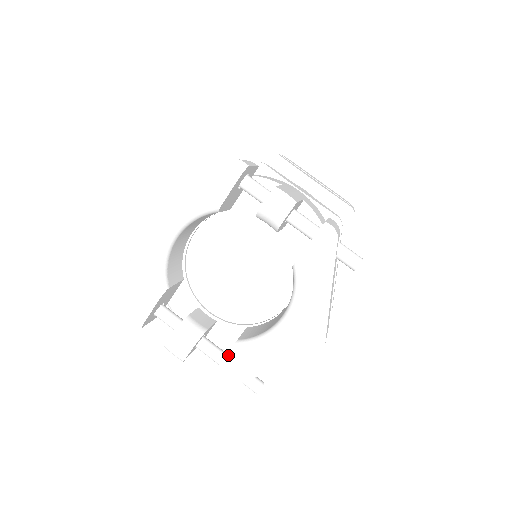
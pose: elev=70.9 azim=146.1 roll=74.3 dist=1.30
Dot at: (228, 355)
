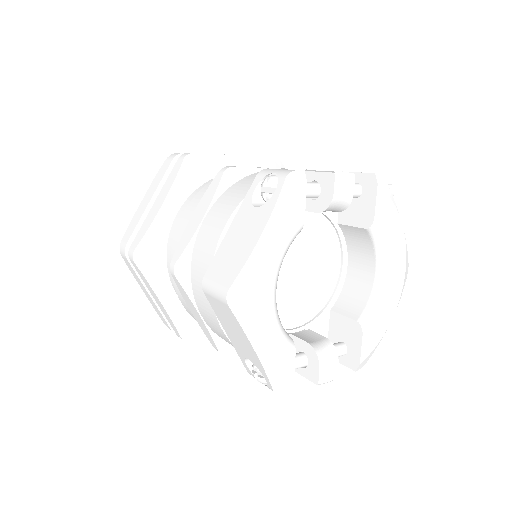
Dot at: (363, 338)
